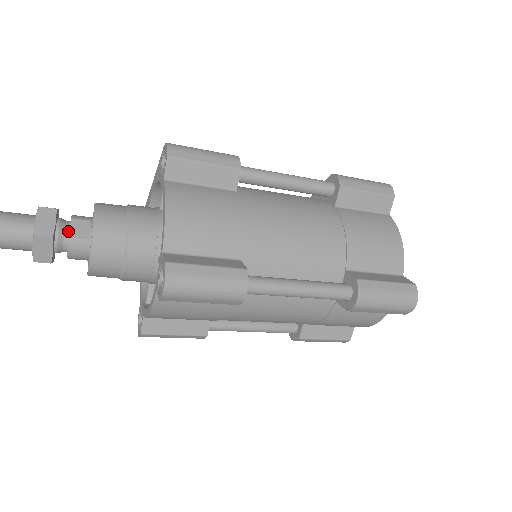
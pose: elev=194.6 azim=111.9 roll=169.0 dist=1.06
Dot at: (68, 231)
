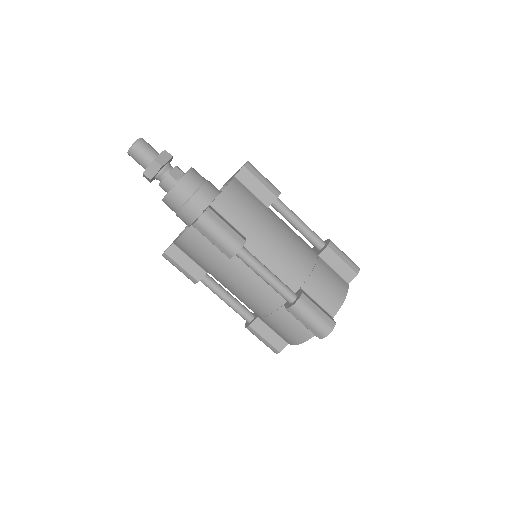
Dot at: (170, 171)
